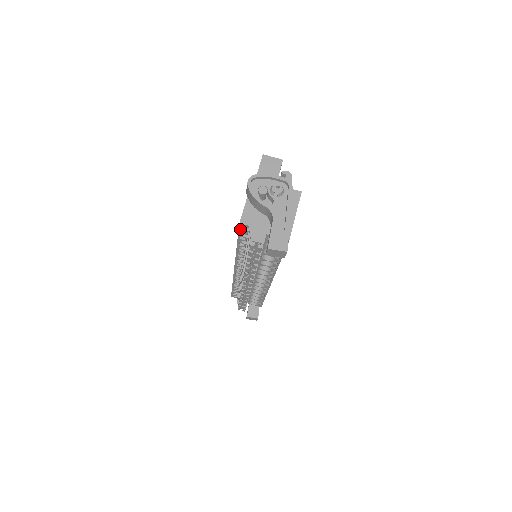
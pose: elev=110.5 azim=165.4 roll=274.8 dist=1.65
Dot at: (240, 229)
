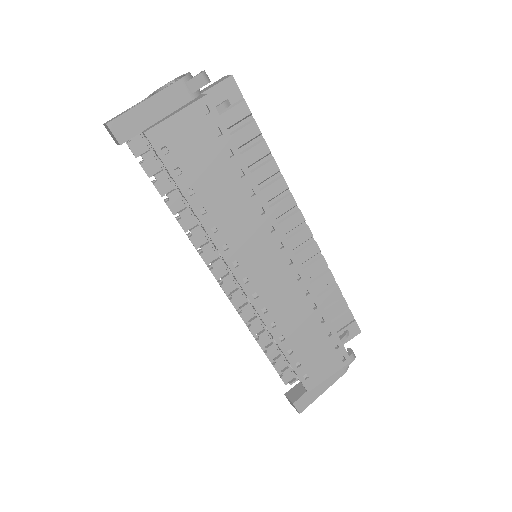
Dot at: occluded
